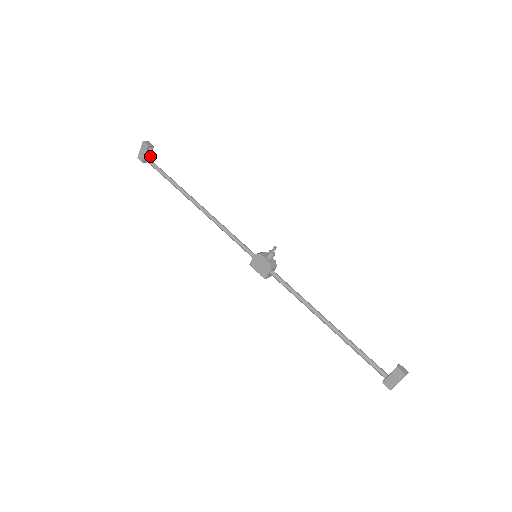
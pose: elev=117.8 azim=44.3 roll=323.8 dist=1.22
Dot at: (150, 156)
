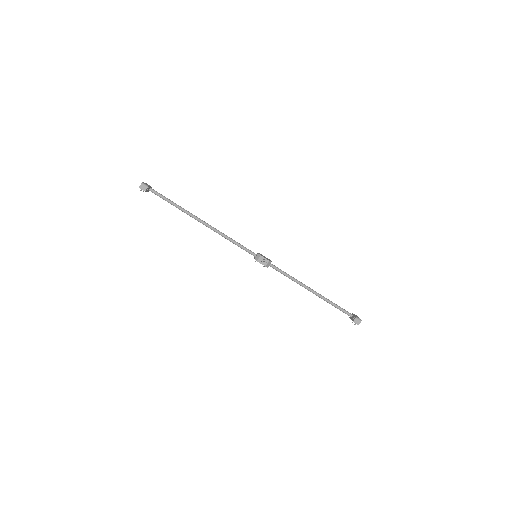
Dot at: (150, 186)
